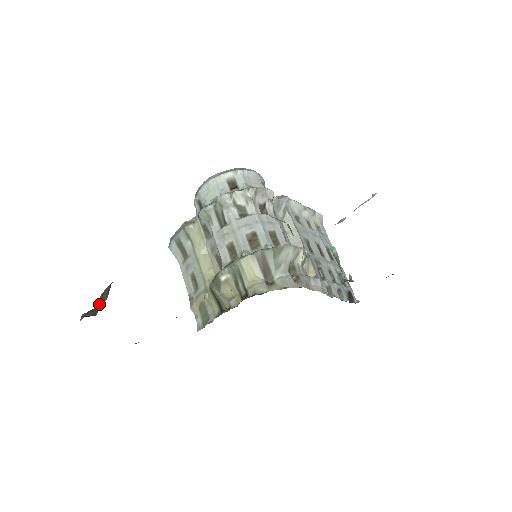
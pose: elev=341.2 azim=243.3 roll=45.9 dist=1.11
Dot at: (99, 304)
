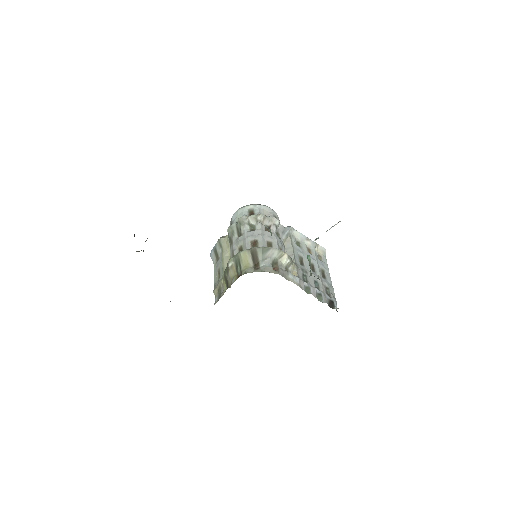
Dot at: occluded
